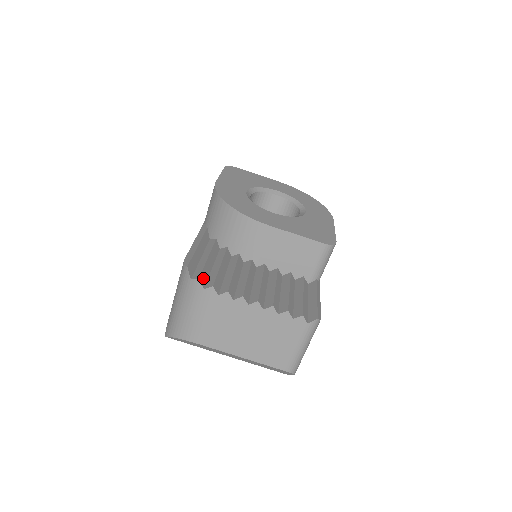
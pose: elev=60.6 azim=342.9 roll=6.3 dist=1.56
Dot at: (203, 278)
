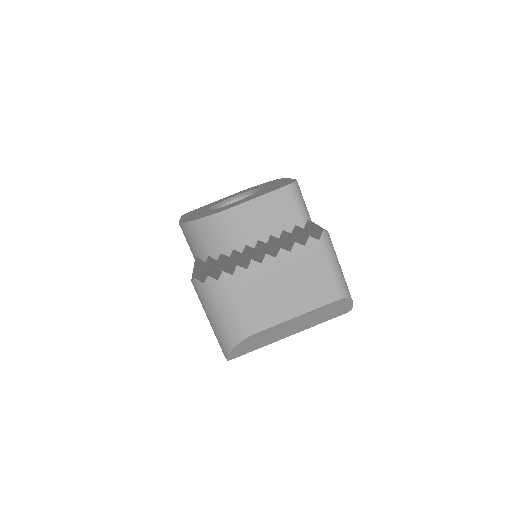
Dot at: (212, 275)
